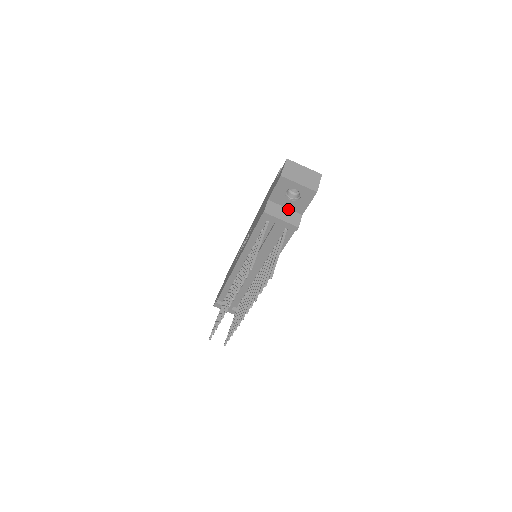
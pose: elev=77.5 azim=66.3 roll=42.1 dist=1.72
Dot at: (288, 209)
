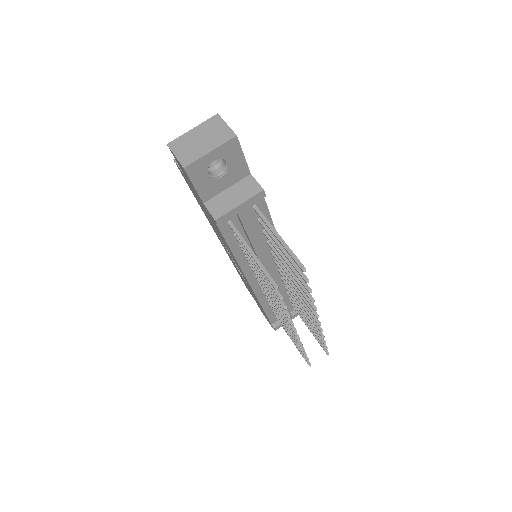
Dot at: (231, 187)
